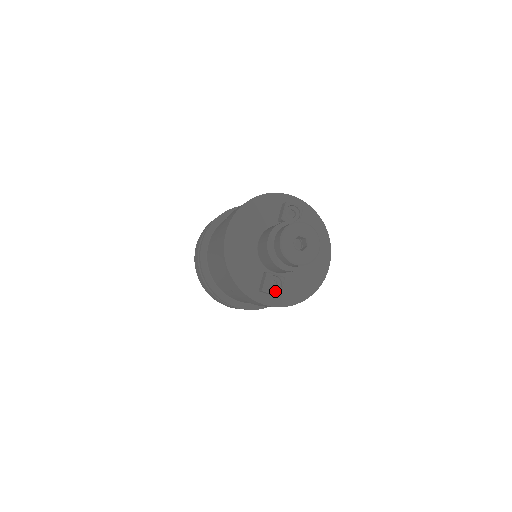
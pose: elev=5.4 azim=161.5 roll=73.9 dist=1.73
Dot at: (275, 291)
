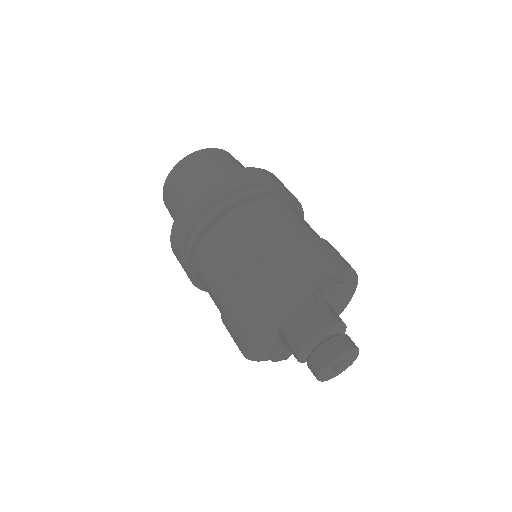
Dot at: (284, 357)
